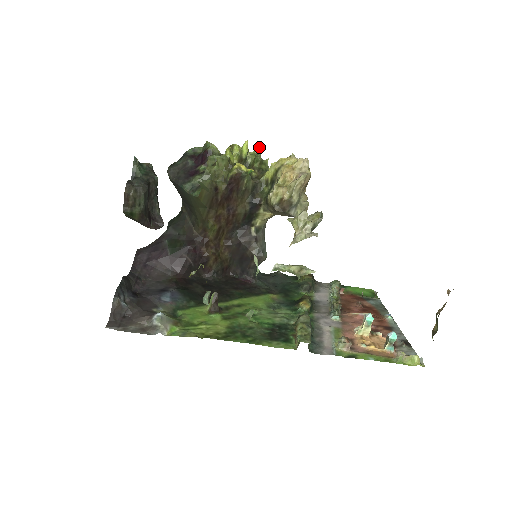
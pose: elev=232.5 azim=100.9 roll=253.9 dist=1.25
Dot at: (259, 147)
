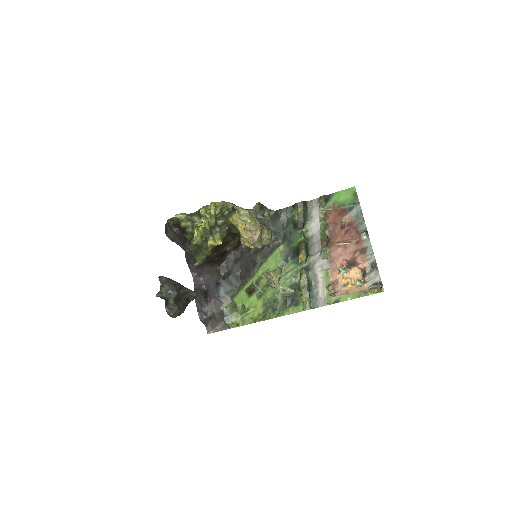
Dot at: (212, 208)
